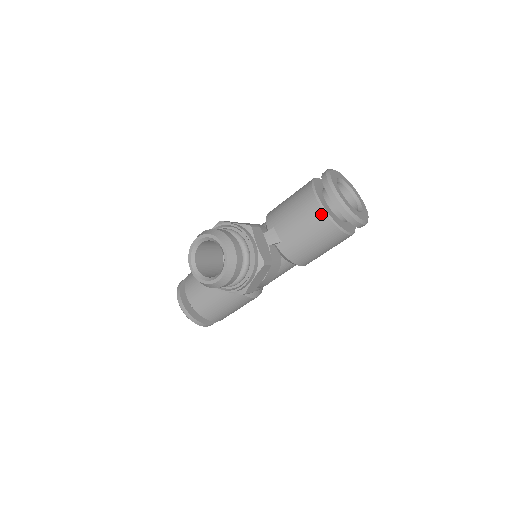
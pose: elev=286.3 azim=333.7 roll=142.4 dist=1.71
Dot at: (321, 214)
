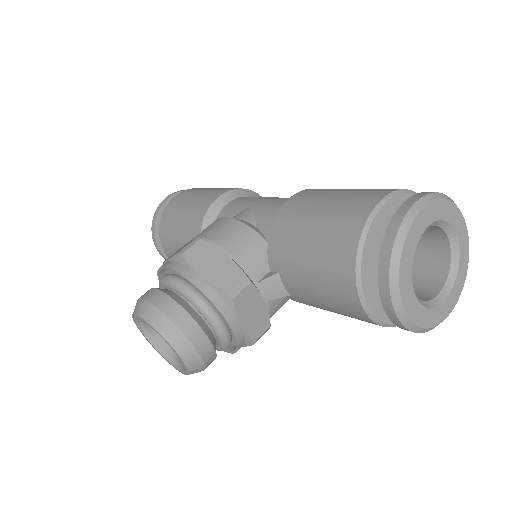
Dot at: (362, 315)
